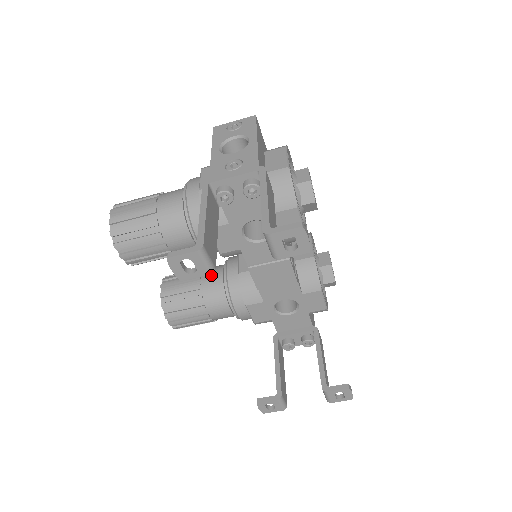
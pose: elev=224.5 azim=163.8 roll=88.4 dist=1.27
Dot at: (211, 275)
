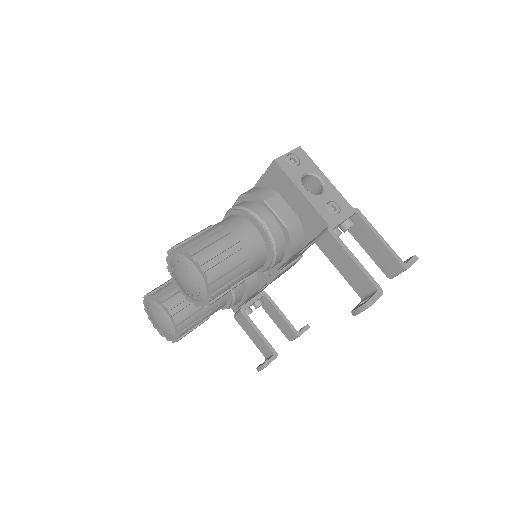
Dot at: occluded
